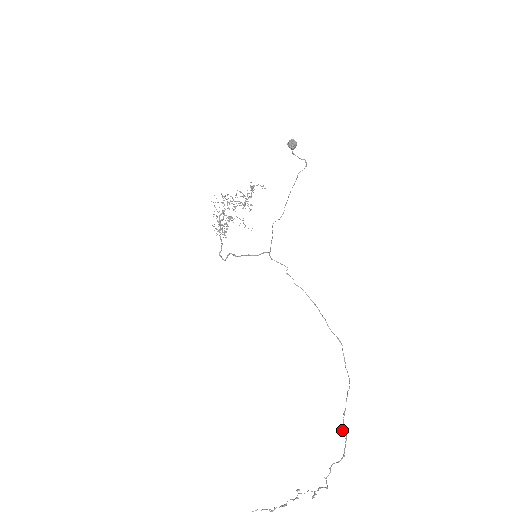
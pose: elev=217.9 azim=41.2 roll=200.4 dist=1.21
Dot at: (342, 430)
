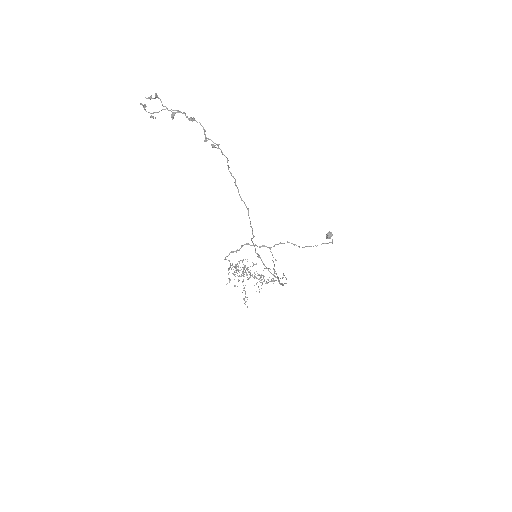
Dot at: occluded
